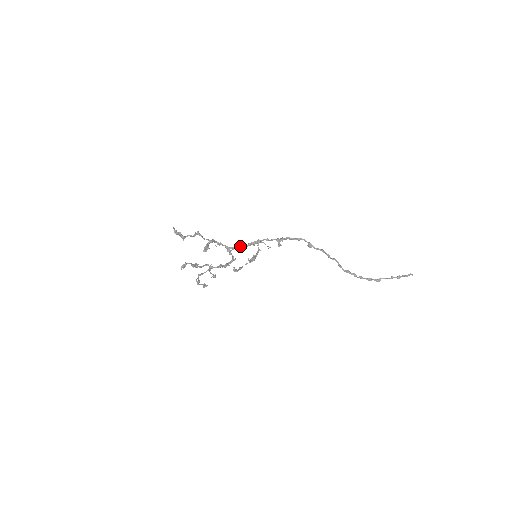
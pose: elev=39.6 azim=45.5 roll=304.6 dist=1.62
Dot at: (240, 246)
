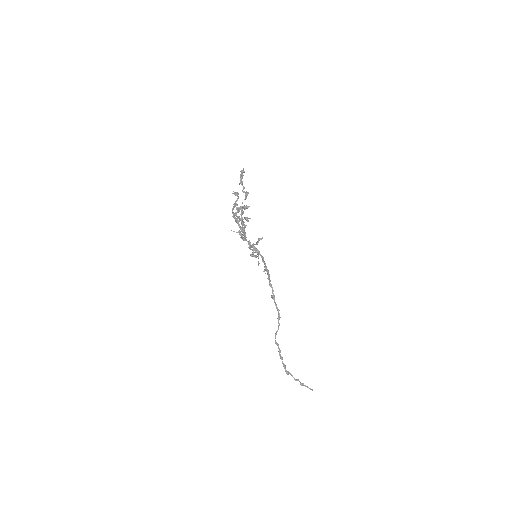
Dot at: occluded
